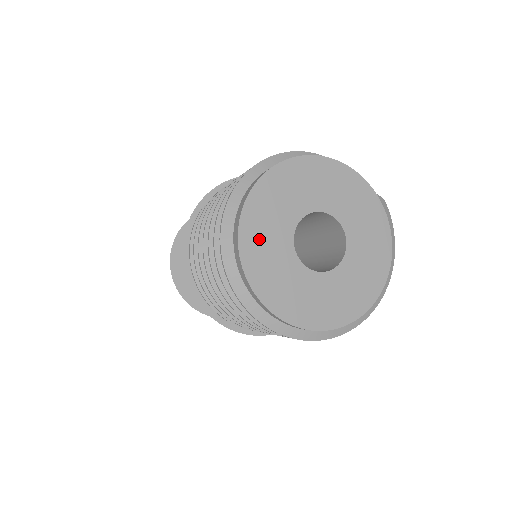
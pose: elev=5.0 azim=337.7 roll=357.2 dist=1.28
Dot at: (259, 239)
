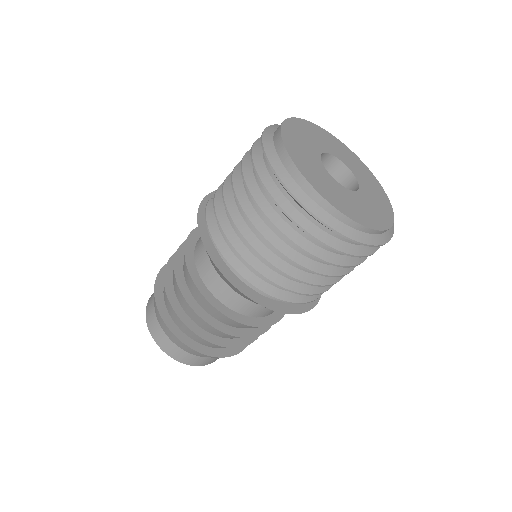
Dot at: (299, 154)
